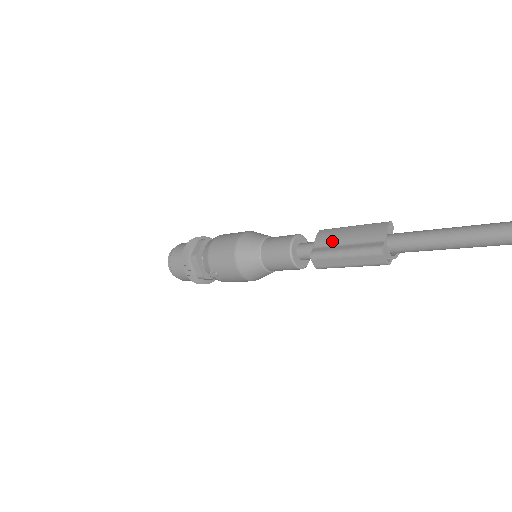
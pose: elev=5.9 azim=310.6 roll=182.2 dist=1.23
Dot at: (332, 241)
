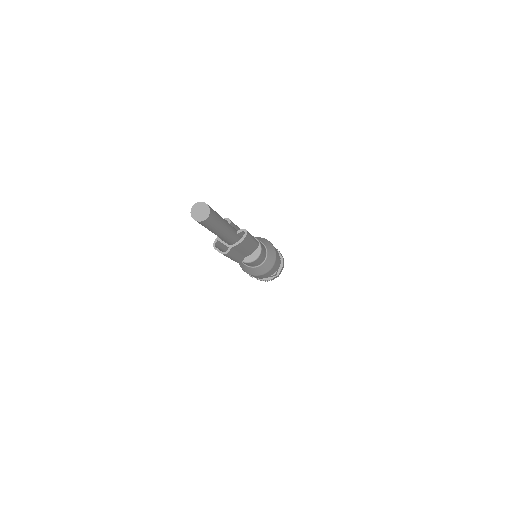
Dot at: occluded
